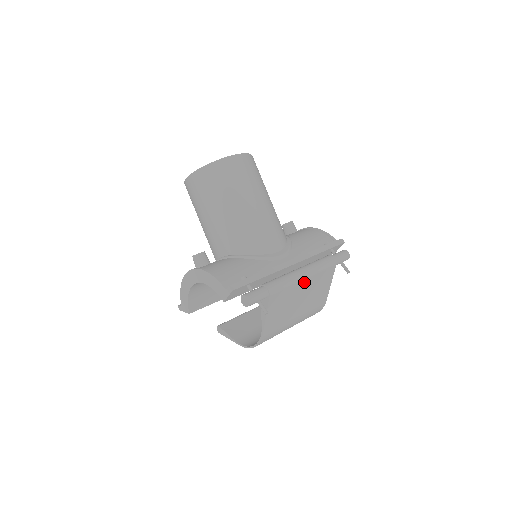
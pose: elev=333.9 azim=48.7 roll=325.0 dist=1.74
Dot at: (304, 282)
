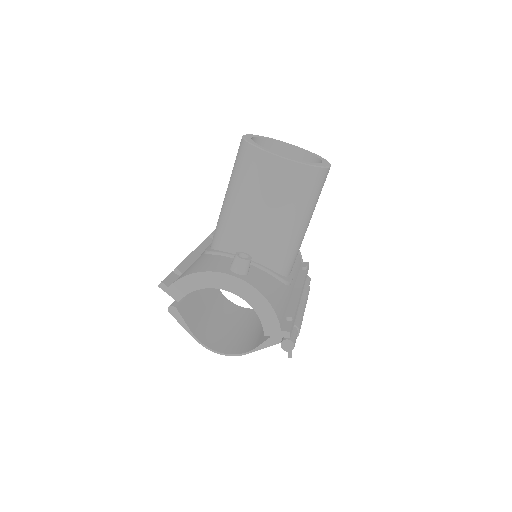
Dot at: occluded
